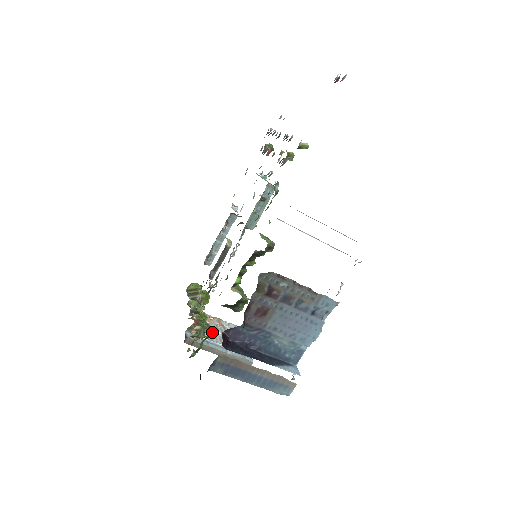
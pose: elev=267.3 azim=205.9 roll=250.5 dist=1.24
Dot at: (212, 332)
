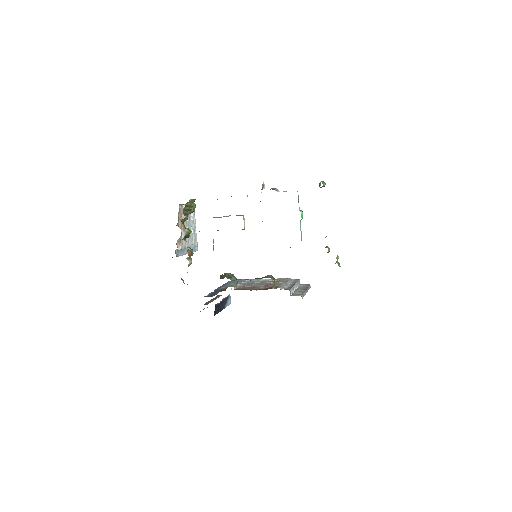
Dot at: occluded
